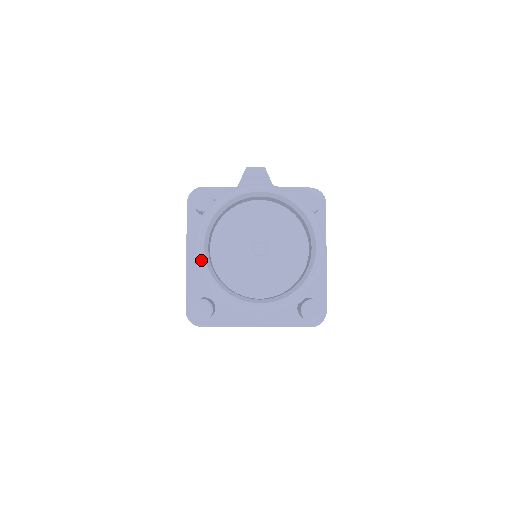
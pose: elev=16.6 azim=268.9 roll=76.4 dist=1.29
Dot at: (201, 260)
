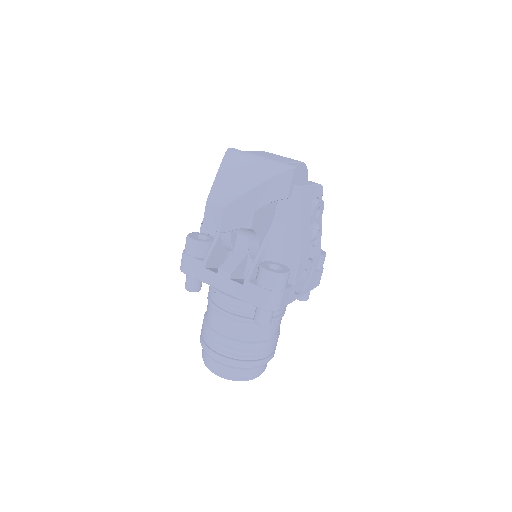
Dot at: occluded
